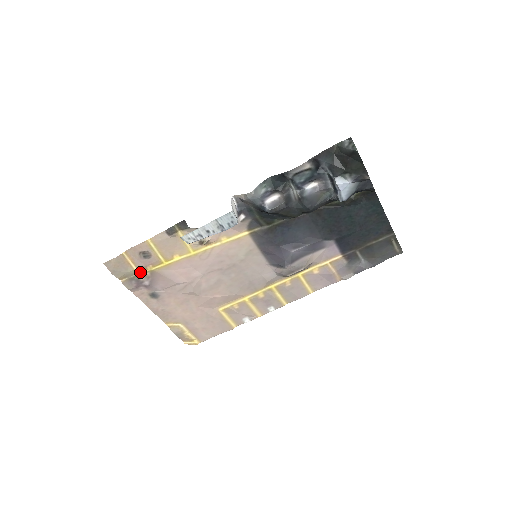
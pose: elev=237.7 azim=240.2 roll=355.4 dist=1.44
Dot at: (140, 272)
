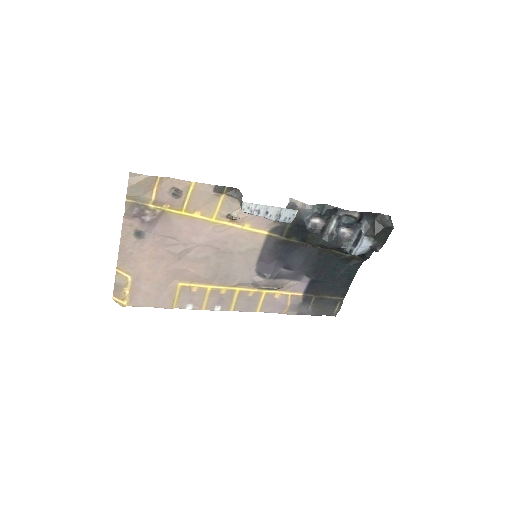
Dot at: (152, 204)
